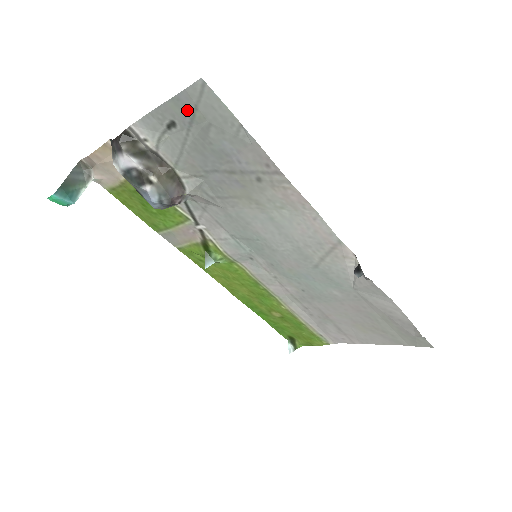
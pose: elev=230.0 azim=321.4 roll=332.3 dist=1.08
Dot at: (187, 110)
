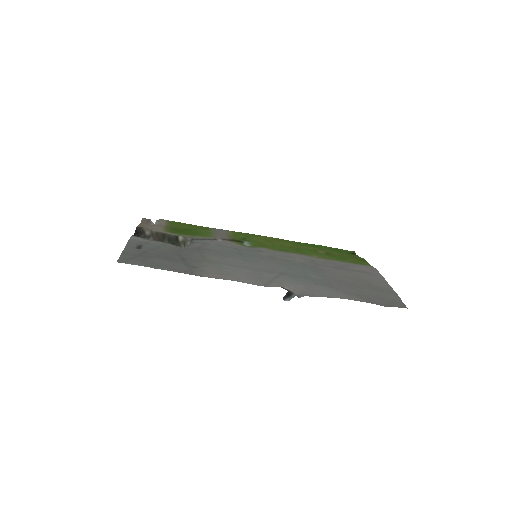
Dot at: (132, 255)
